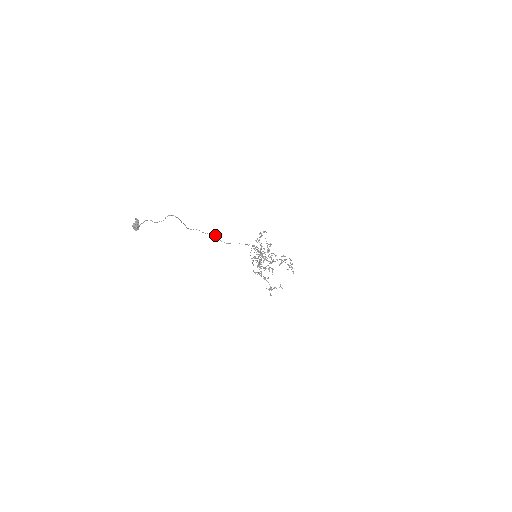
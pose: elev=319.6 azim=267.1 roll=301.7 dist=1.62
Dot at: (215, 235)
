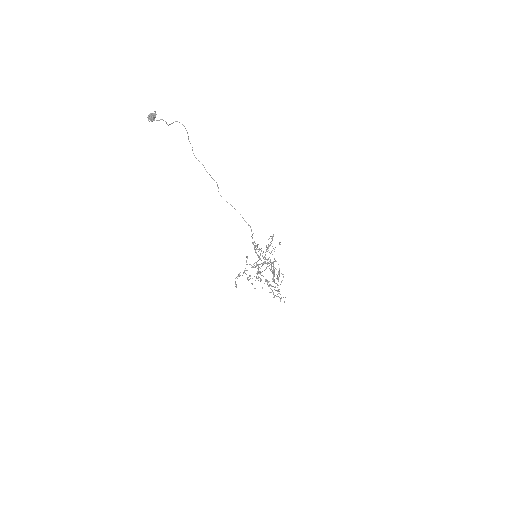
Dot at: (217, 185)
